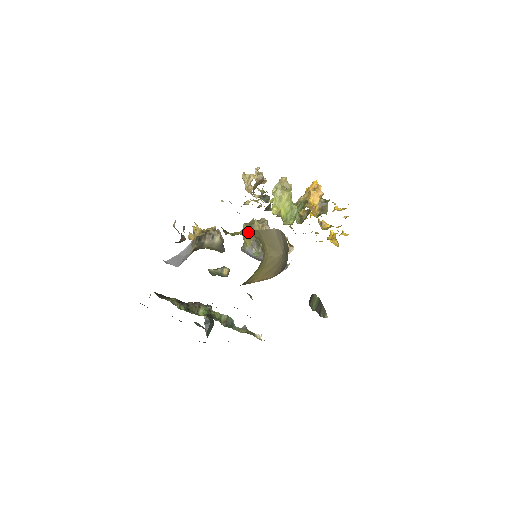
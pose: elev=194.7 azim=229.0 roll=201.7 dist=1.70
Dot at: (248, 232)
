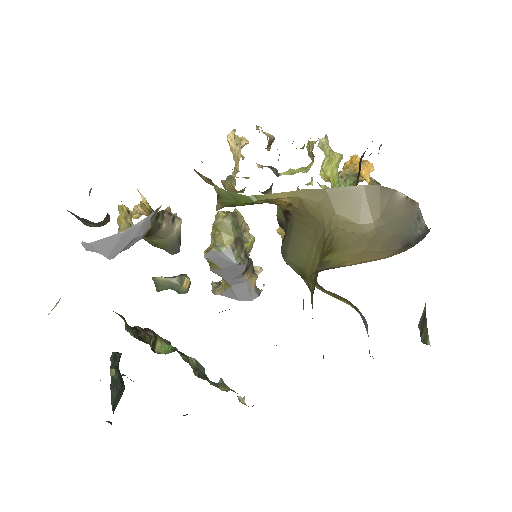
Dot at: (296, 194)
